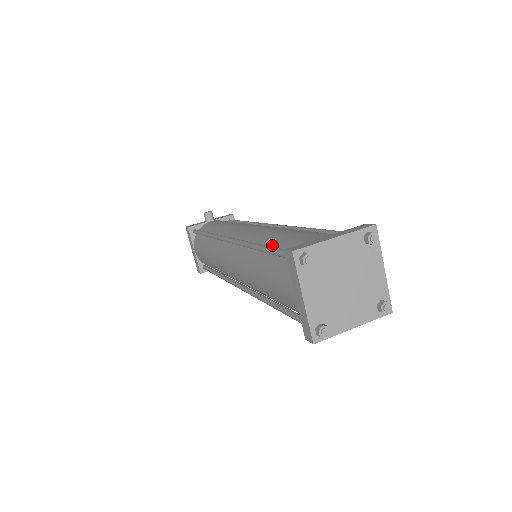
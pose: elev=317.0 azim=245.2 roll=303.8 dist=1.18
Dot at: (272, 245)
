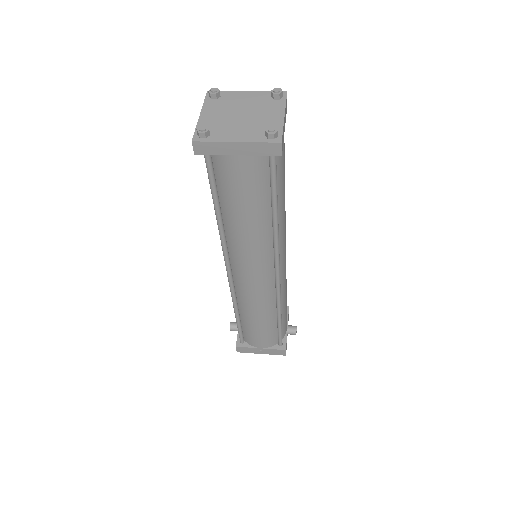
Dot at: occluded
